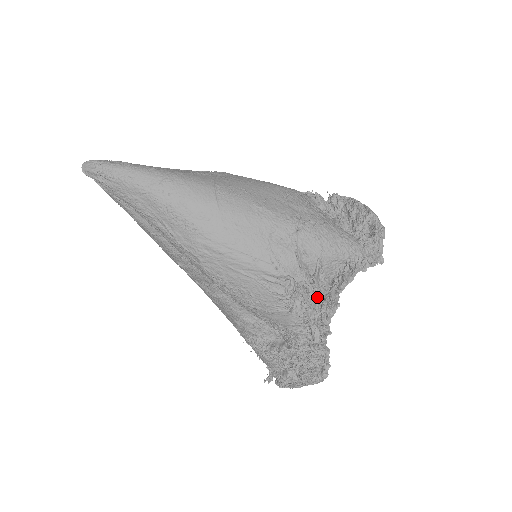
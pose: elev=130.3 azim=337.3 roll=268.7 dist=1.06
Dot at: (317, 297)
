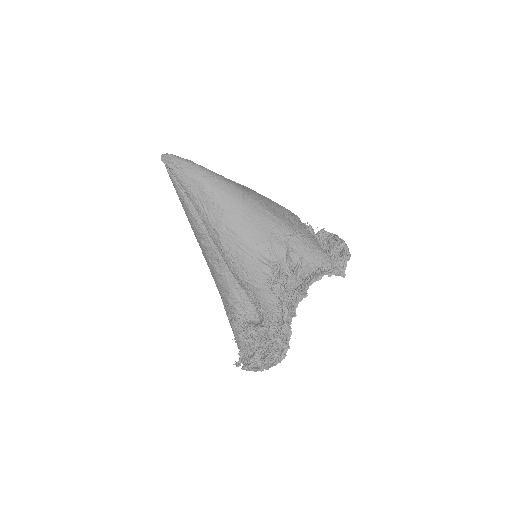
Dot at: (293, 284)
